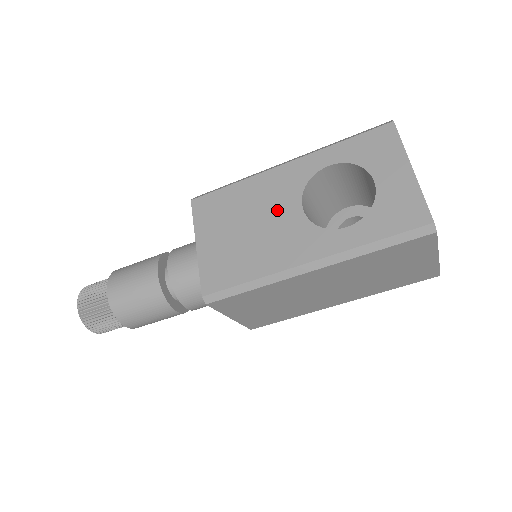
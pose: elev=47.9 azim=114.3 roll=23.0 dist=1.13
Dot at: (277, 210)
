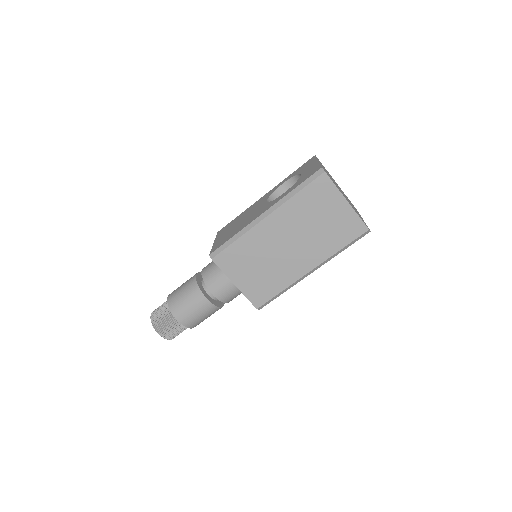
Dot at: (255, 209)
